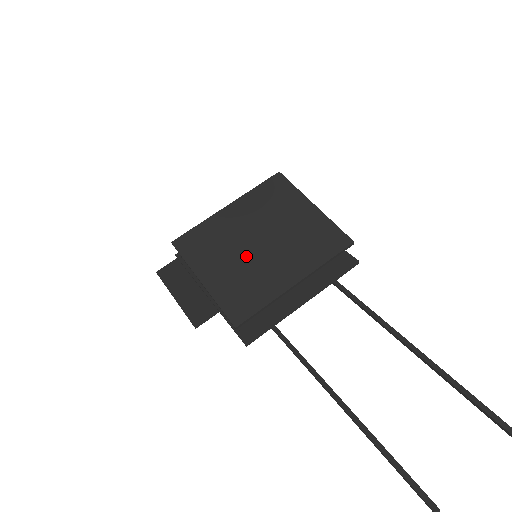
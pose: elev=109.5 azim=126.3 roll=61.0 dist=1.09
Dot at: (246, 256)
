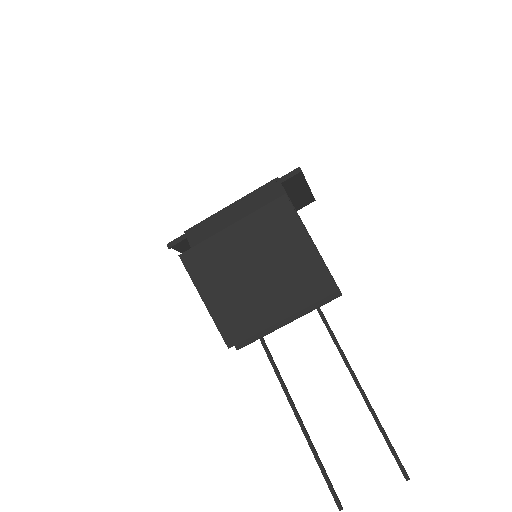
Dot at: (243, 284)
